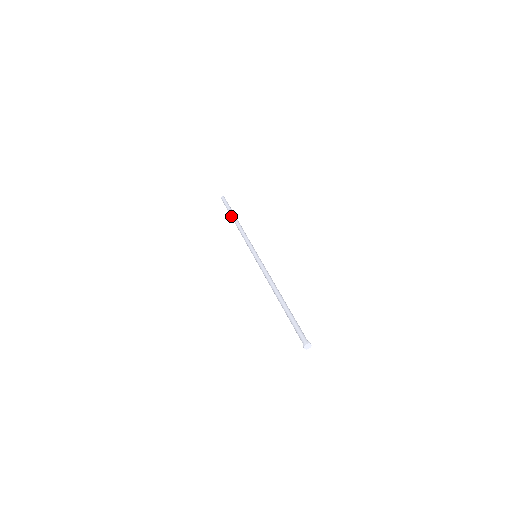
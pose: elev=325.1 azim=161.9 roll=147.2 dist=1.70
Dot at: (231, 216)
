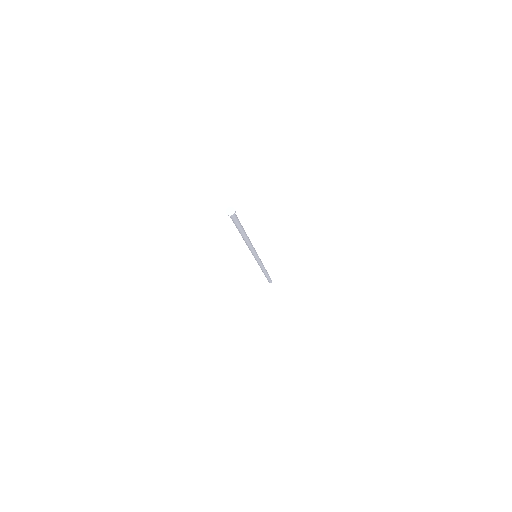
Dot at: occluded
